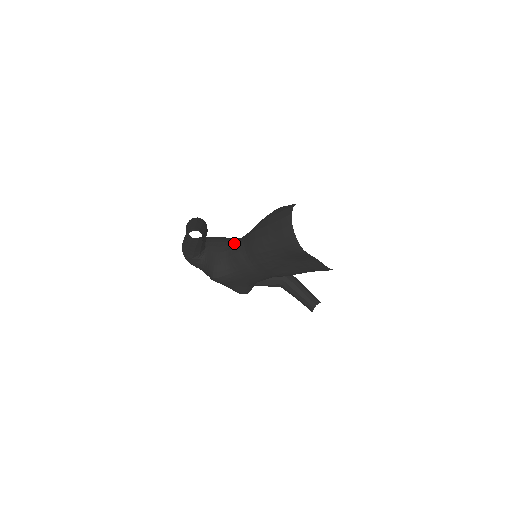
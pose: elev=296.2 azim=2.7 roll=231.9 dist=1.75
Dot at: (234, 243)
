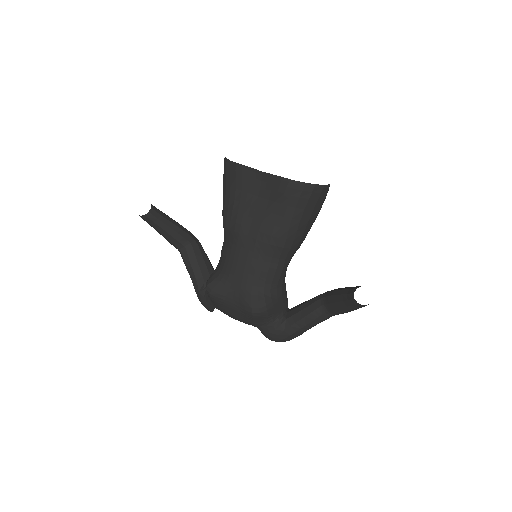
Dot at: occluded
